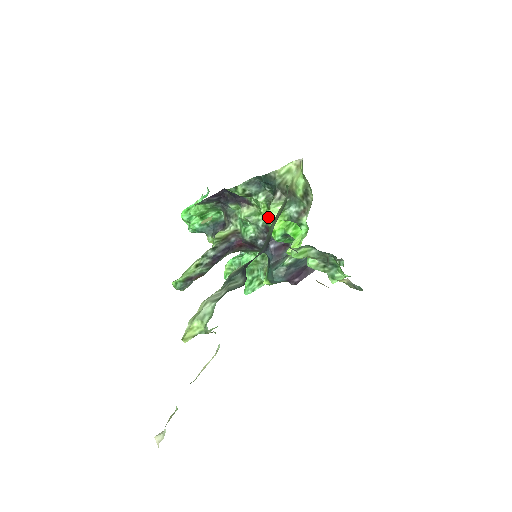
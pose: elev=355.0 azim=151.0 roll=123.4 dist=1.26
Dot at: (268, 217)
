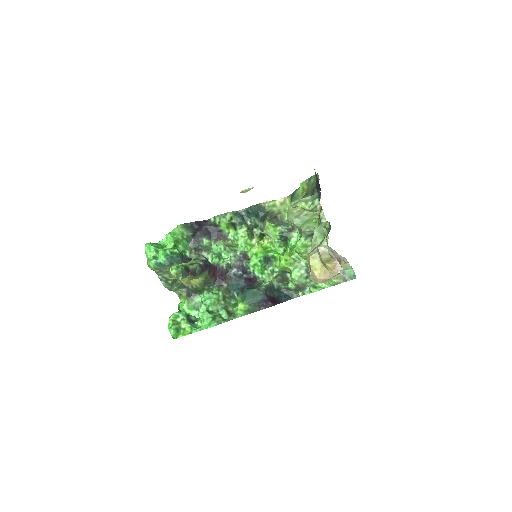
Dot at: (247, 246)
